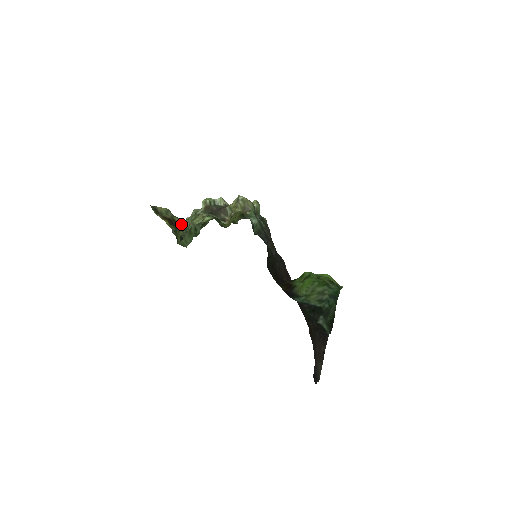
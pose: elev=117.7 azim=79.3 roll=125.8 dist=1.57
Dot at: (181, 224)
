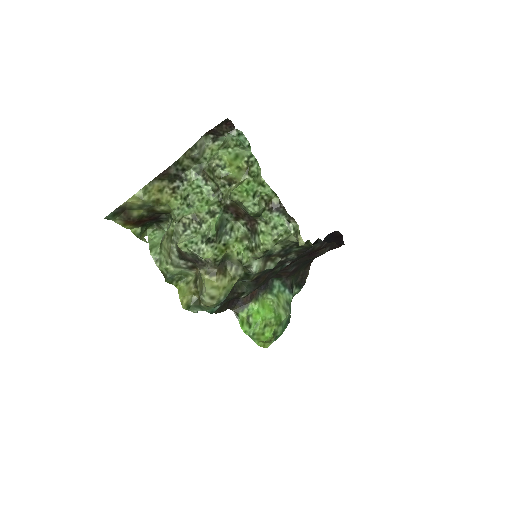
Dot at: (163, 213)
